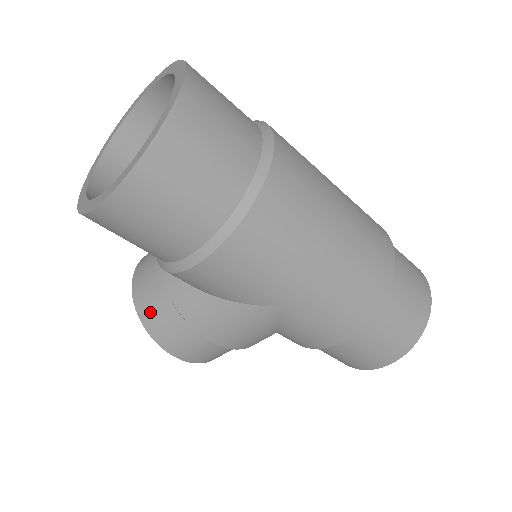
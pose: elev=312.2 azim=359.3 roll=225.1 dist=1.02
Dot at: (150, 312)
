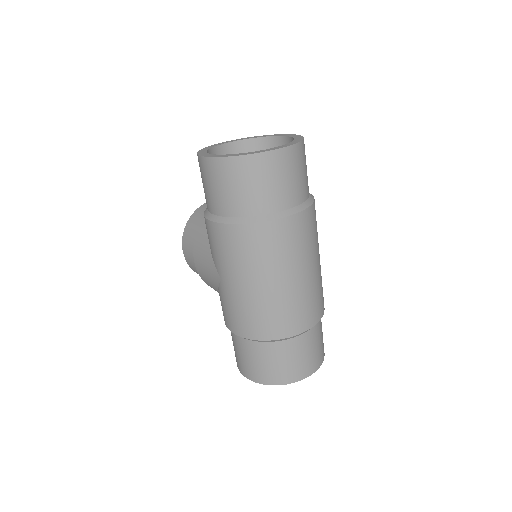
Dot at: (195, 220)
